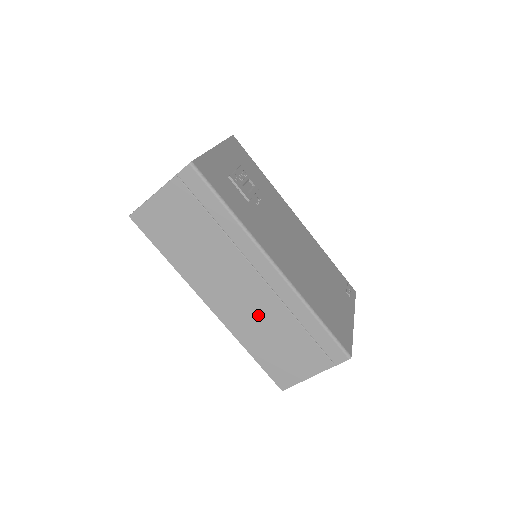
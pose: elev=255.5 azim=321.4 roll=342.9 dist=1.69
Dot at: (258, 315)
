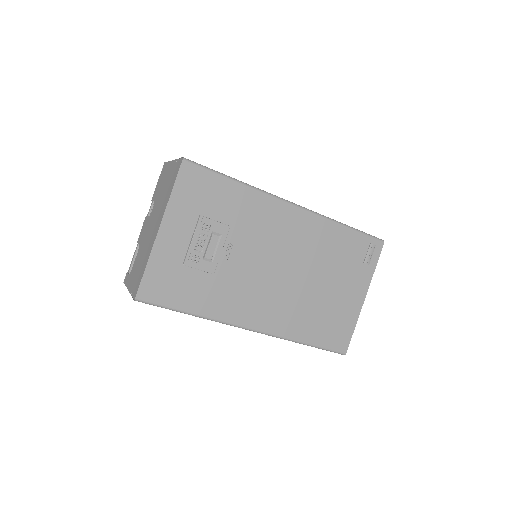
Dot at: occluded
